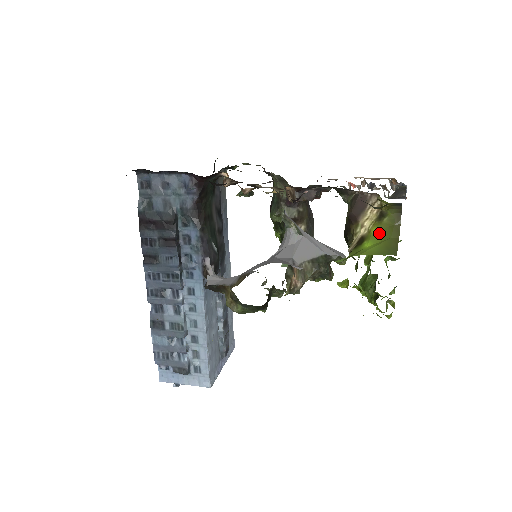
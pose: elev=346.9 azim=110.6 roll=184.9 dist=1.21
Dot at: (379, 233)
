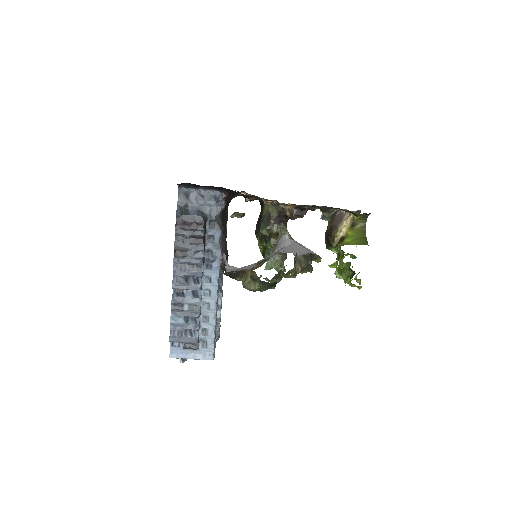
Dot at: (354, 234)
